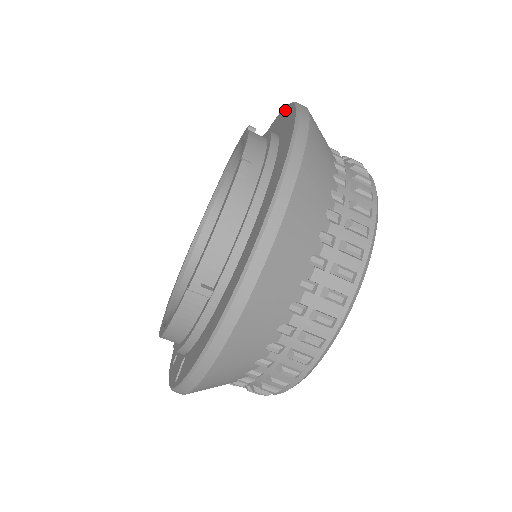
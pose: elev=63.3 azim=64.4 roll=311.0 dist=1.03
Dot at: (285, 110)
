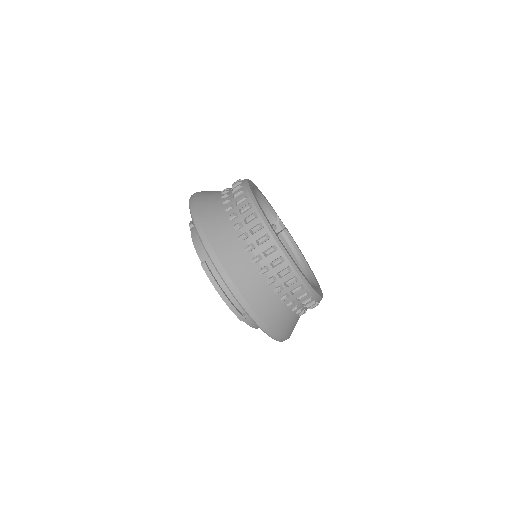
Dot at: occluded
